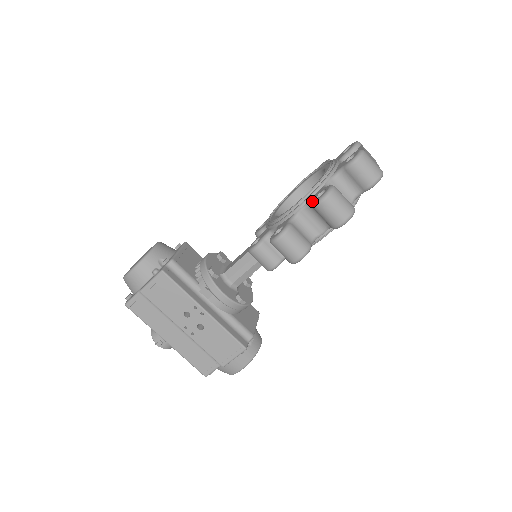
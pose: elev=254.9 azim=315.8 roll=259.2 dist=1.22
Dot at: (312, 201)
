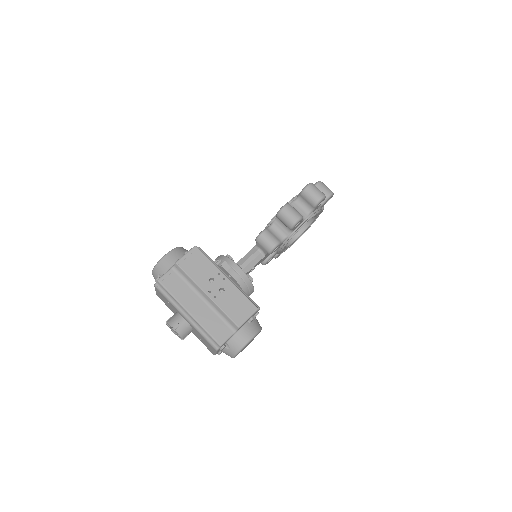
Dot at: (300, 192)
